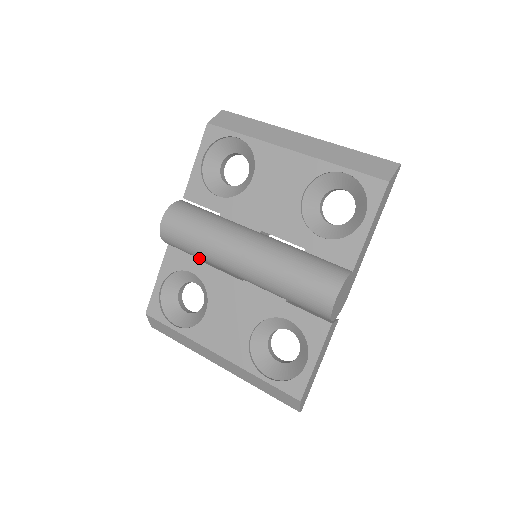
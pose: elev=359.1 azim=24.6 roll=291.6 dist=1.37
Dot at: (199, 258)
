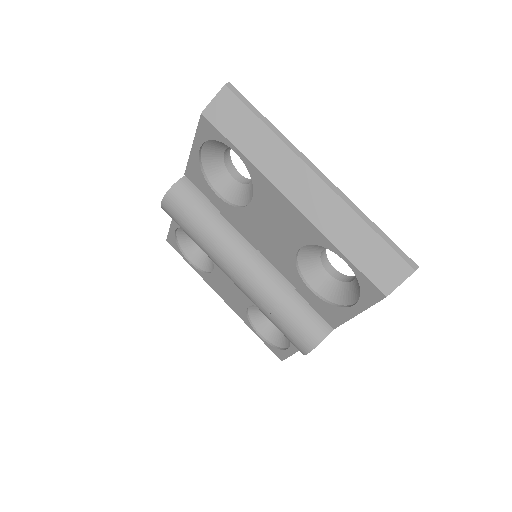
Dot at: occluded
